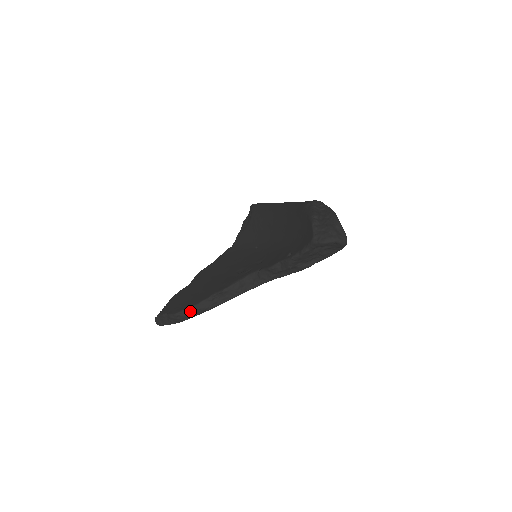
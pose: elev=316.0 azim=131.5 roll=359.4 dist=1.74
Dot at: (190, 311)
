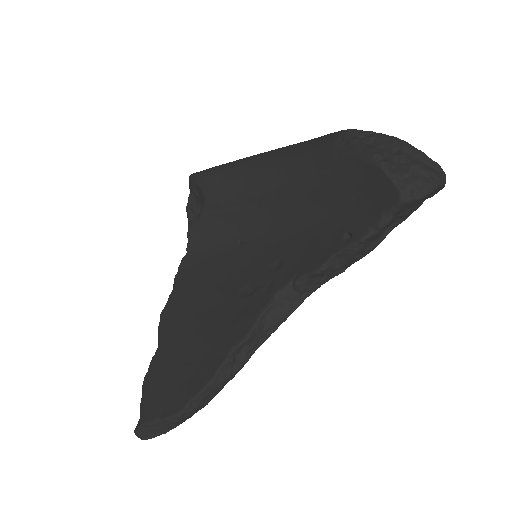
Dot at: (203, 397)
